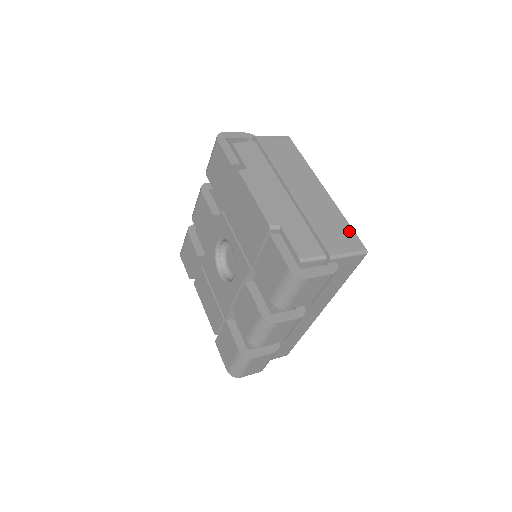
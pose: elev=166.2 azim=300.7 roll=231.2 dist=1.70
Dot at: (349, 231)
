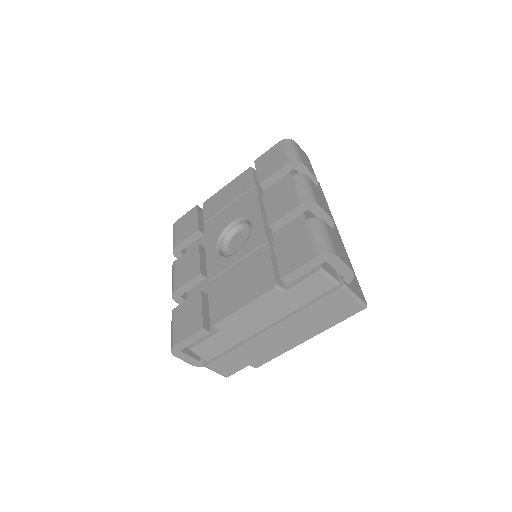
Dot at: occluded
